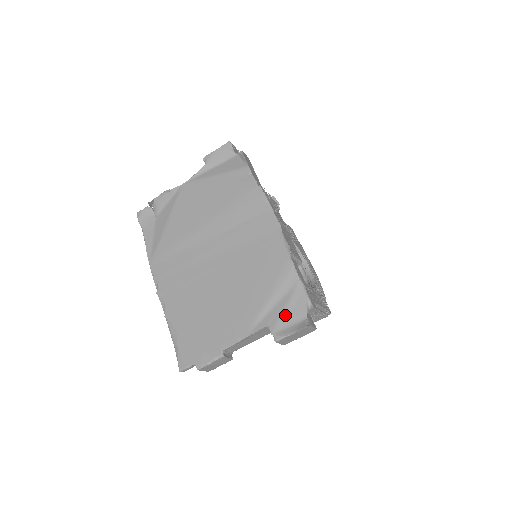
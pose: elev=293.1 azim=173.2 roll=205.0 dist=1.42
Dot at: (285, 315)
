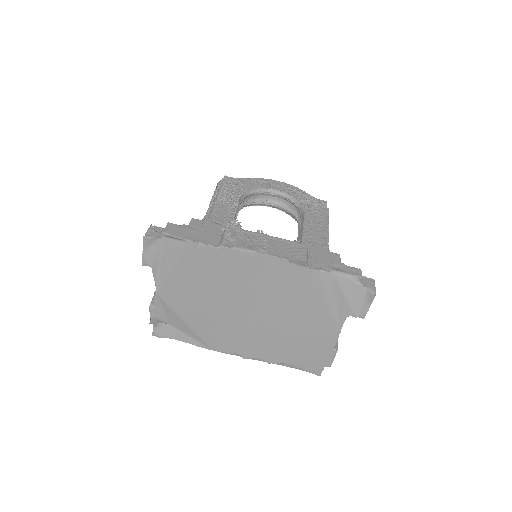
Dot at: (351, 301)
